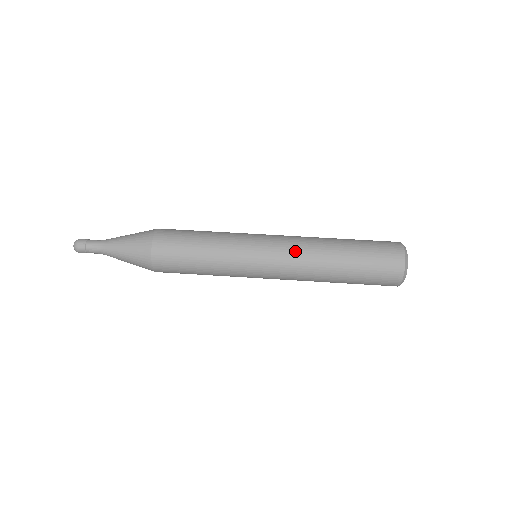
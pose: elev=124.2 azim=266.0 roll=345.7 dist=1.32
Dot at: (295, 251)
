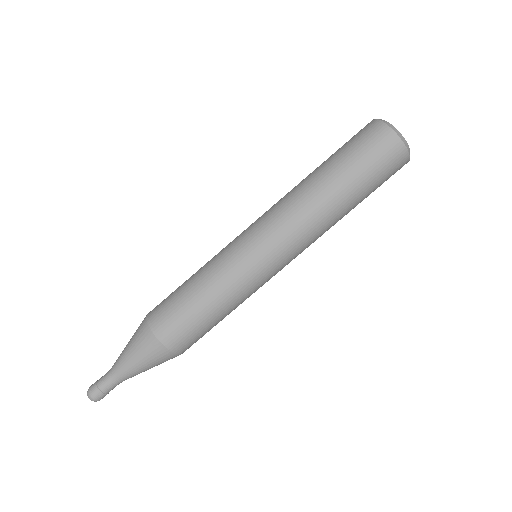
Dot at: (296, 231)
